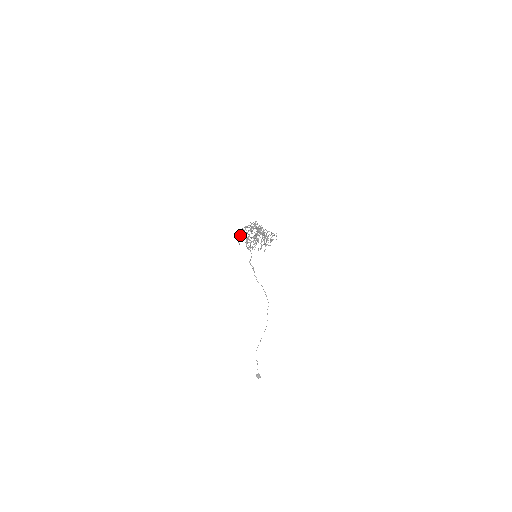
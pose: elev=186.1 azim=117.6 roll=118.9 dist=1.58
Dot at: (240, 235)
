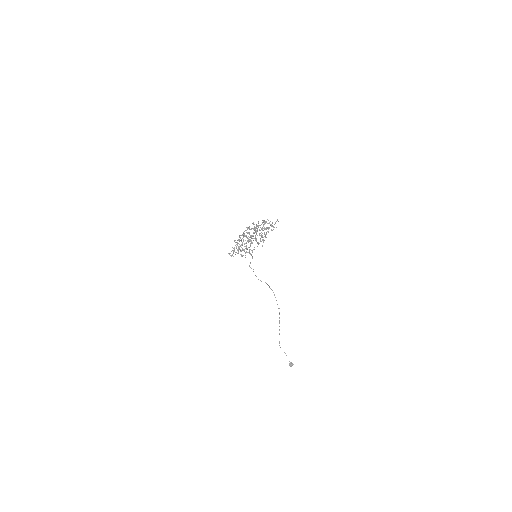
Dot at: (233, 248)
